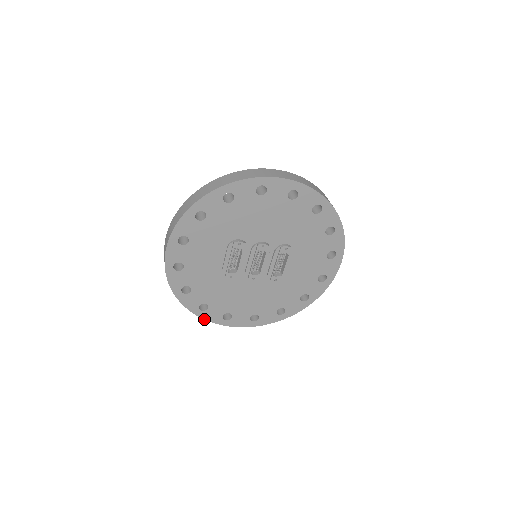
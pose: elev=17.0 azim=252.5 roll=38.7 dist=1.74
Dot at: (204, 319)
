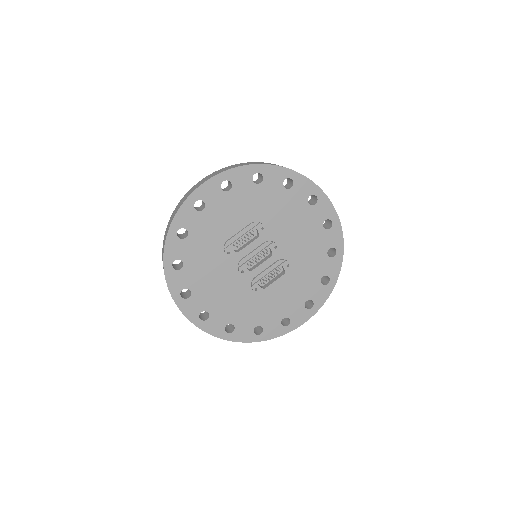
Dot at: (165, 278)
